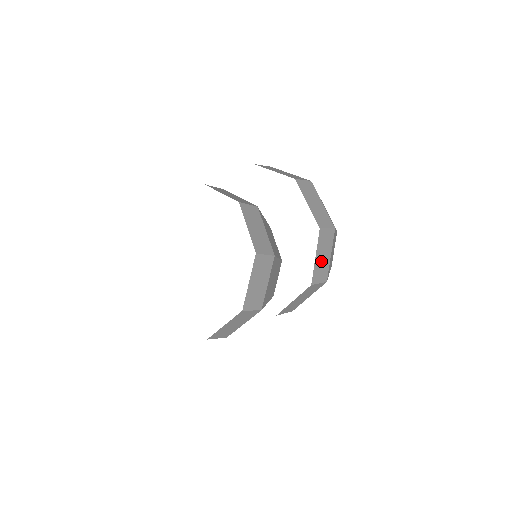
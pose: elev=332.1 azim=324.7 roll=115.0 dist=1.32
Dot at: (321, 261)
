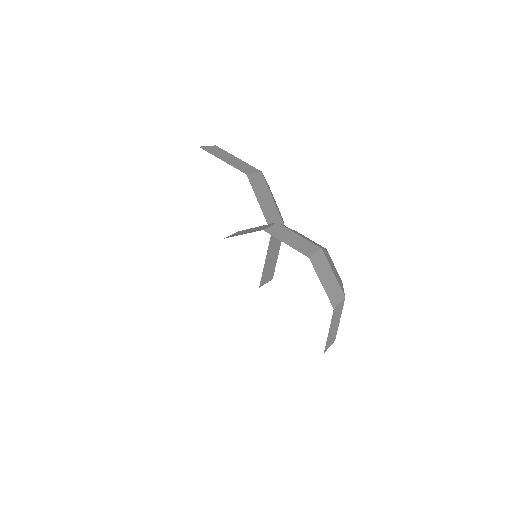
Dot at: occluded
